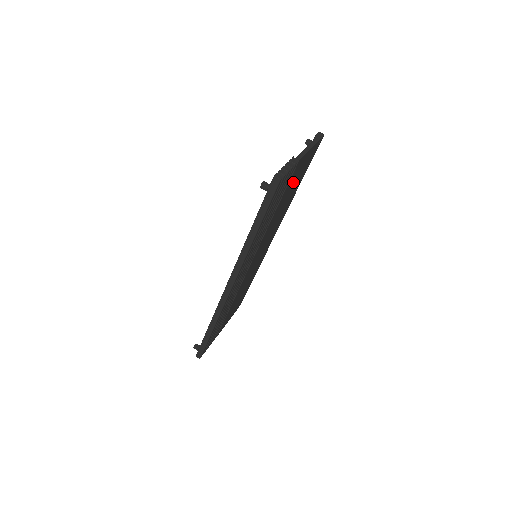
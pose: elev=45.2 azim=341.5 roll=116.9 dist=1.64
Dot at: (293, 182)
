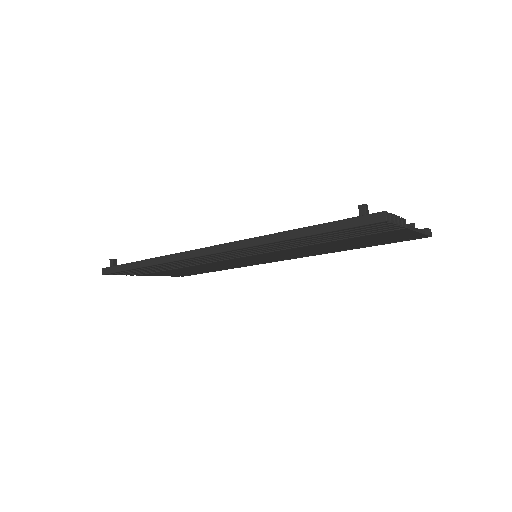
Dot at: (369, 239)
